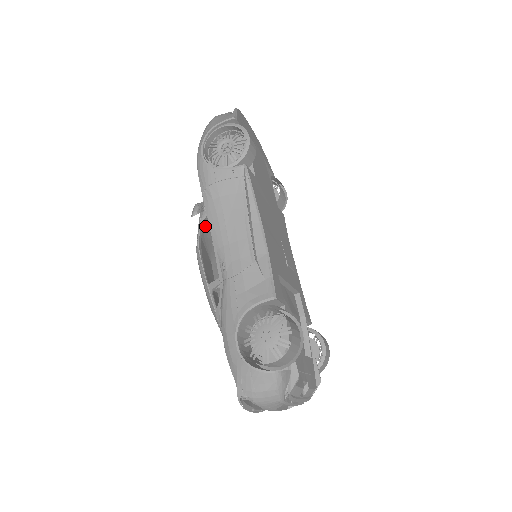
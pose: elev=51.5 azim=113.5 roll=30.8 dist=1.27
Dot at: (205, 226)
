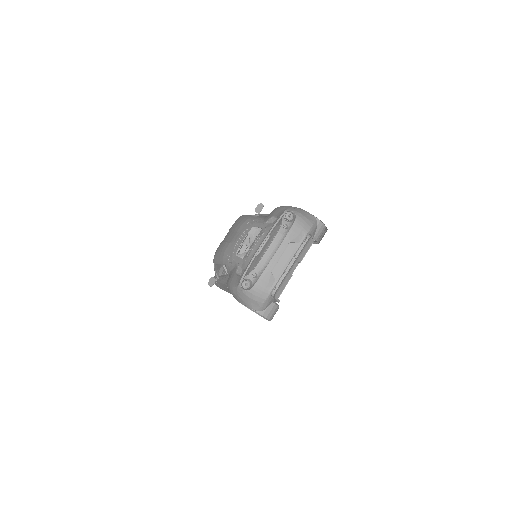
Dot at: occluded
